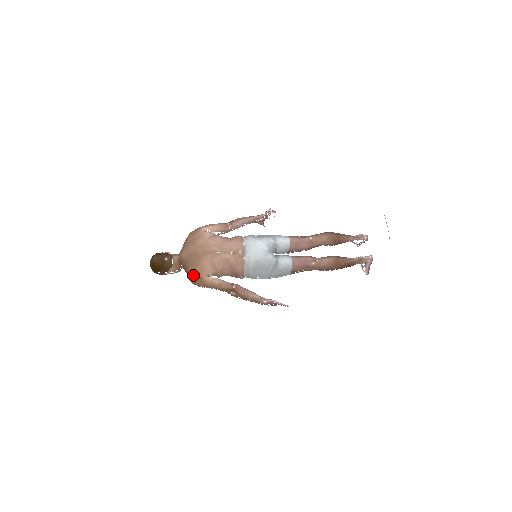
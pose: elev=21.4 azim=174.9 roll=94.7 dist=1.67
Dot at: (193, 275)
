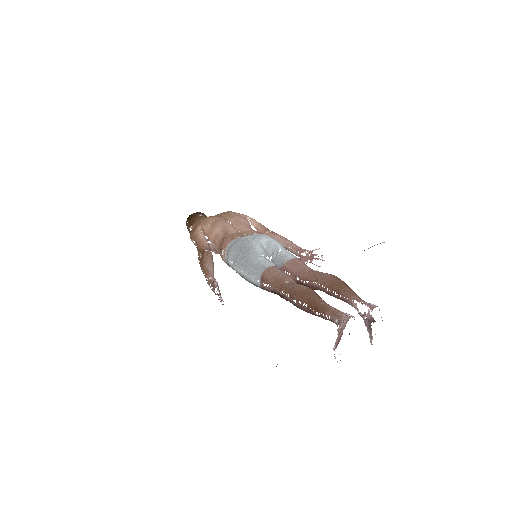
Dot at: (196, 224)
